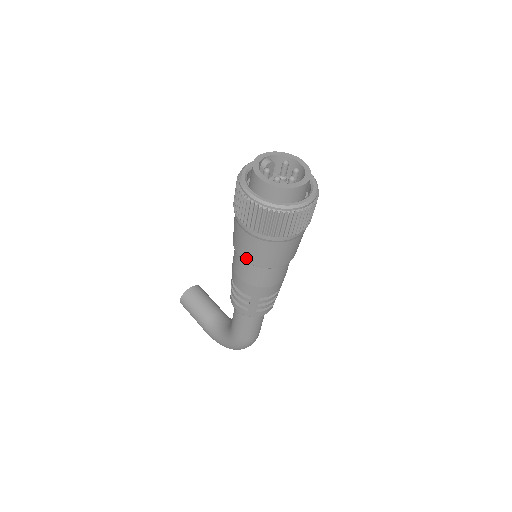
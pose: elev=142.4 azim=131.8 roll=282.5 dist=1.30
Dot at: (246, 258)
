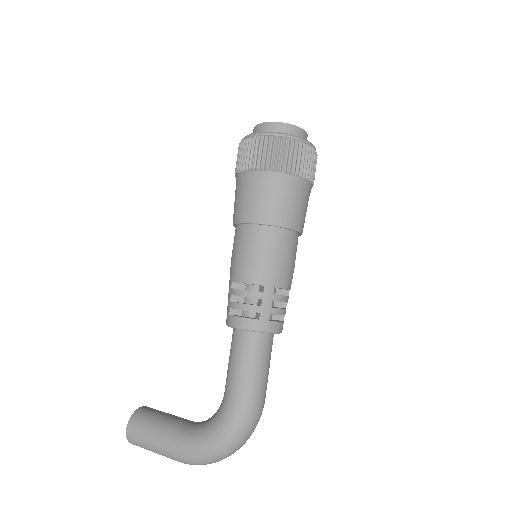
Dot at: (259, 217)
